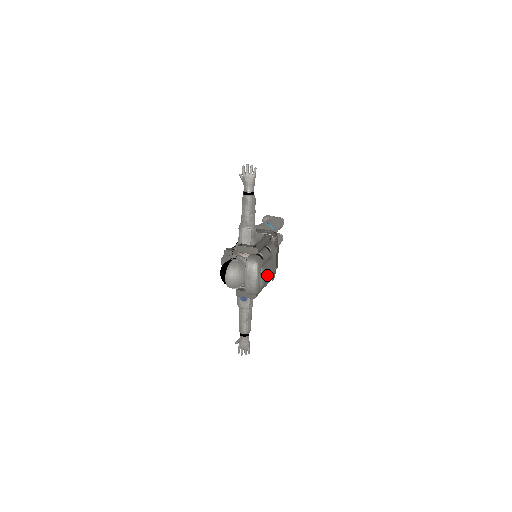
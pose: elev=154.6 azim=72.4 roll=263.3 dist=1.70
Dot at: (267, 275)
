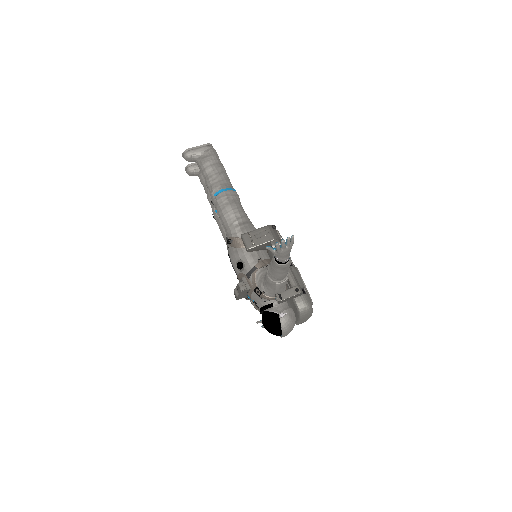
Dot at: occluded
